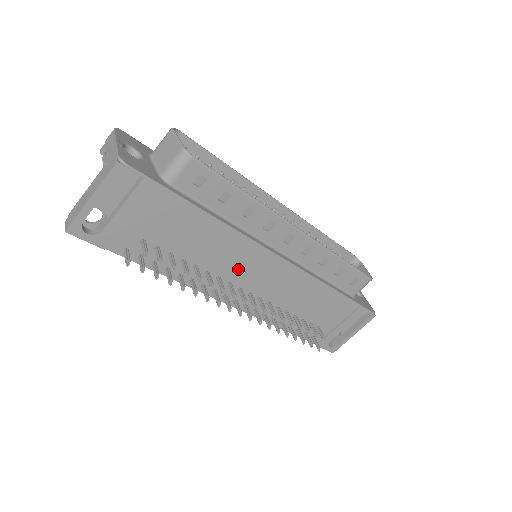
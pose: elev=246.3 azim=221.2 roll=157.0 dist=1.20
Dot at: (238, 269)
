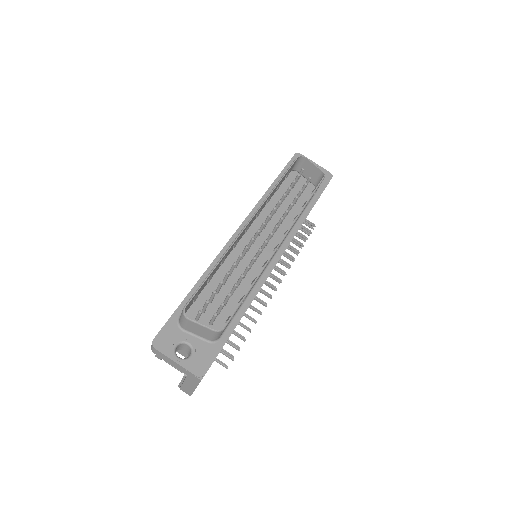
Dot at: occluded
